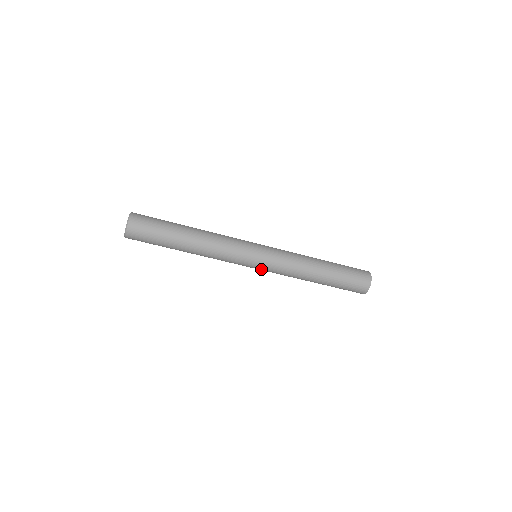
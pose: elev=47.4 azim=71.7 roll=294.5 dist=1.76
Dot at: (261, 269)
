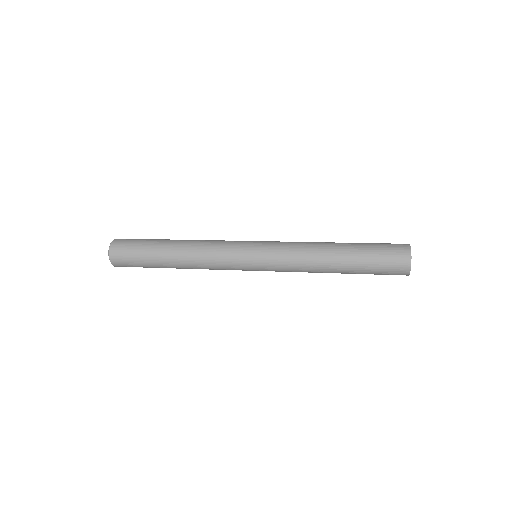
Dot at: occluded
